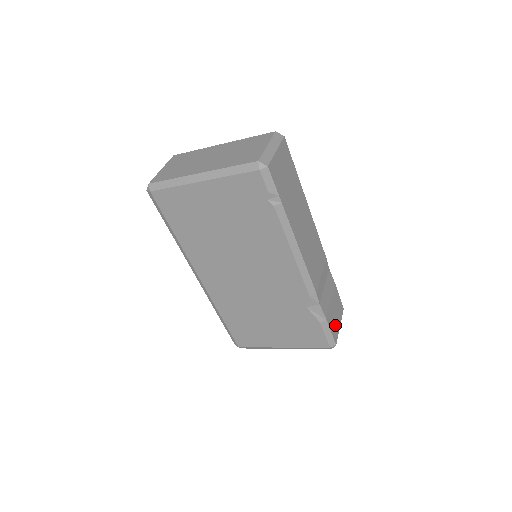
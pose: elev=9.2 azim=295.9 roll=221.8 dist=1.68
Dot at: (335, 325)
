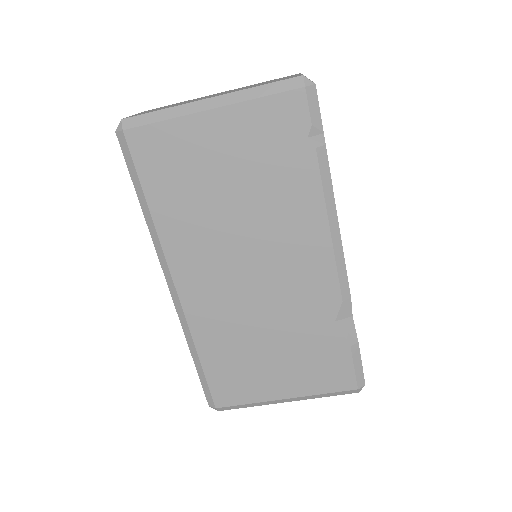
Dot at: occluded
